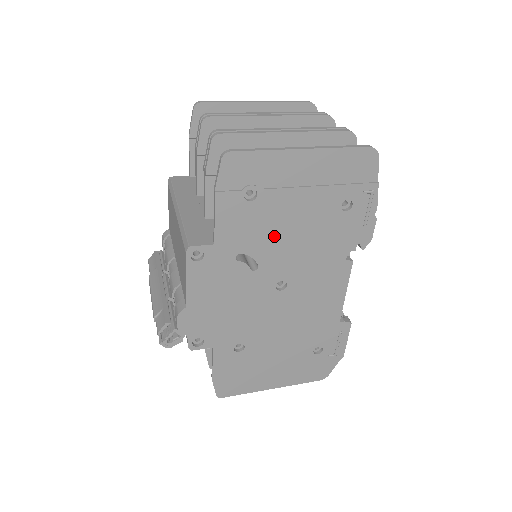
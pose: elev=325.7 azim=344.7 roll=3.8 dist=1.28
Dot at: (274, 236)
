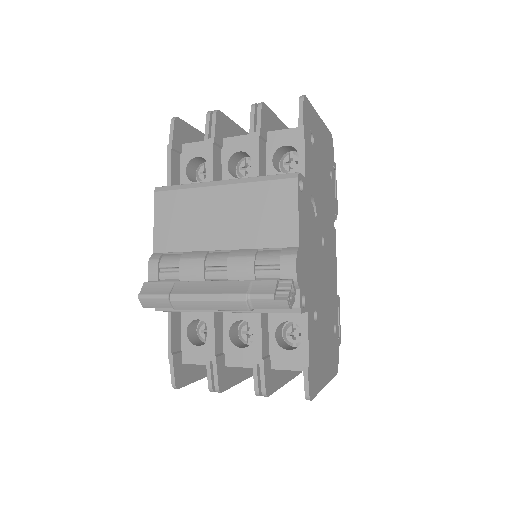
Dot at: (318, 186)
